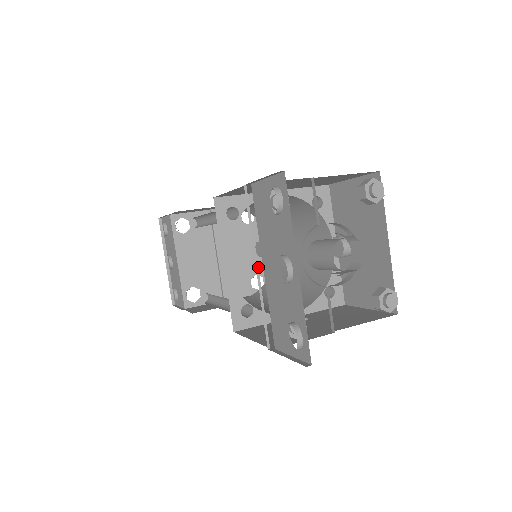
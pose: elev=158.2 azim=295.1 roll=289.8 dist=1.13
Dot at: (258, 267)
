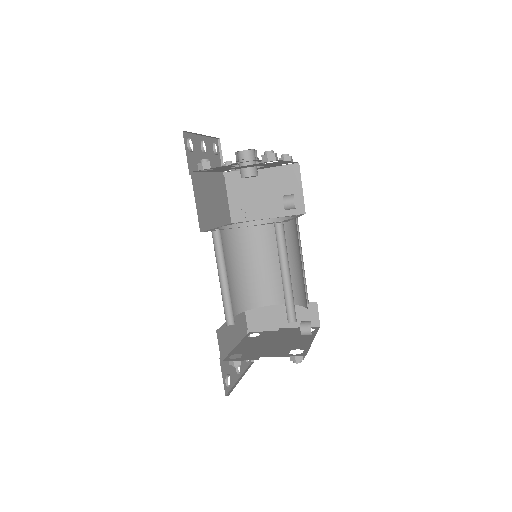
Dot at: (302, 347)
